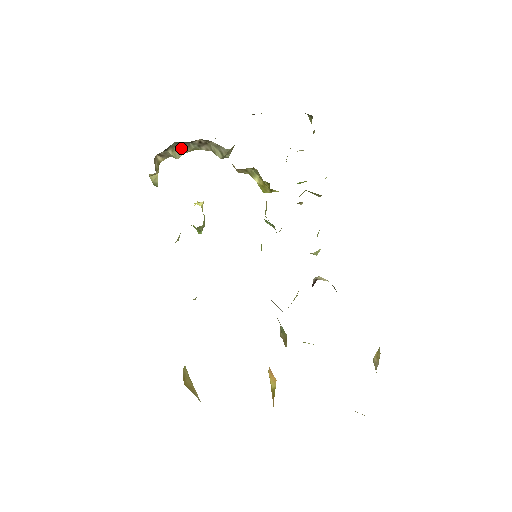
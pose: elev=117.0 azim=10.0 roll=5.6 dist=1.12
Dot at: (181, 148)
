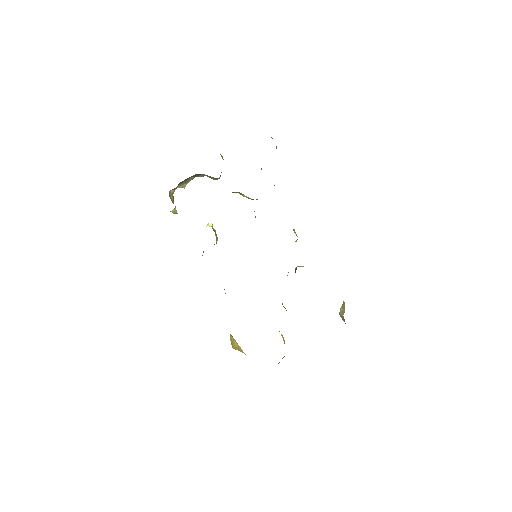
Dot at: (185, 182)
